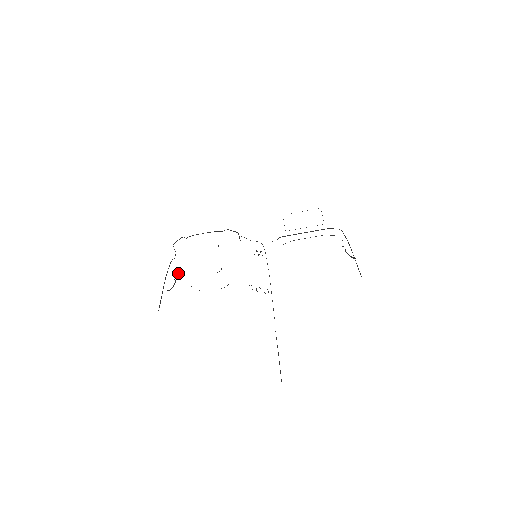
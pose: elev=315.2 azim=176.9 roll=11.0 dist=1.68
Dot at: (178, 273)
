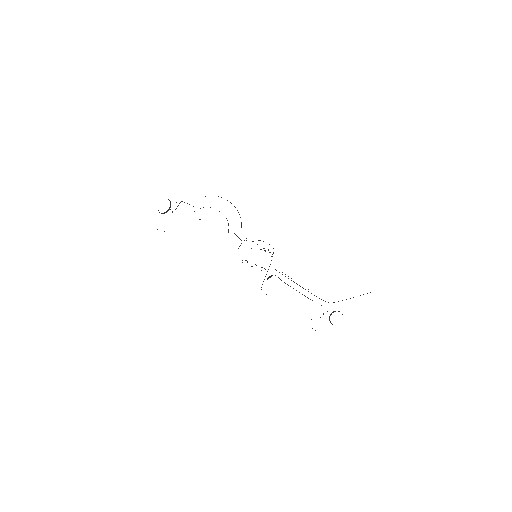
Dot at: occluded
